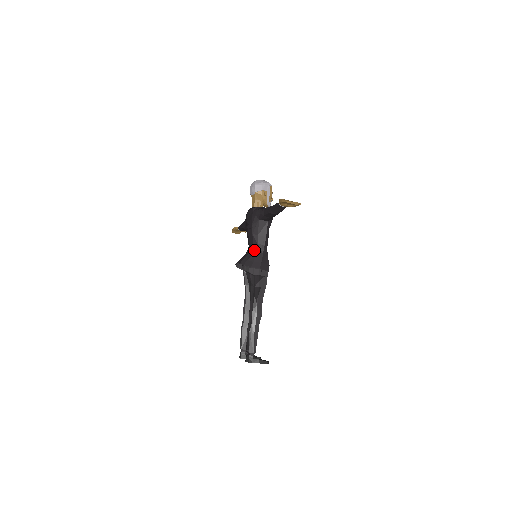
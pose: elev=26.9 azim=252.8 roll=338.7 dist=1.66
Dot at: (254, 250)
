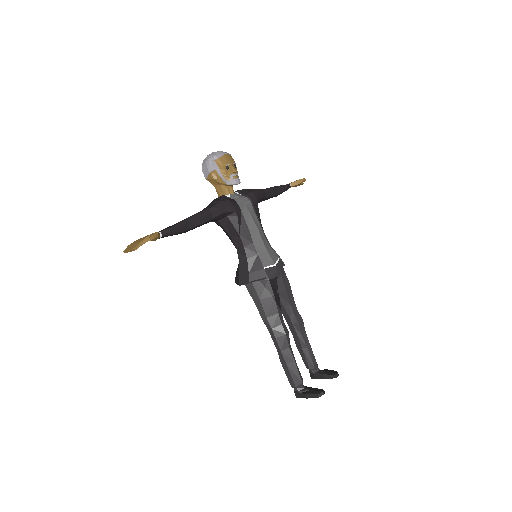
Dot at: (238, 258)
